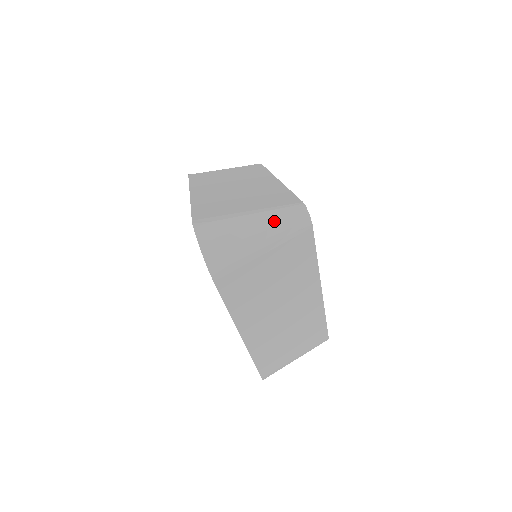
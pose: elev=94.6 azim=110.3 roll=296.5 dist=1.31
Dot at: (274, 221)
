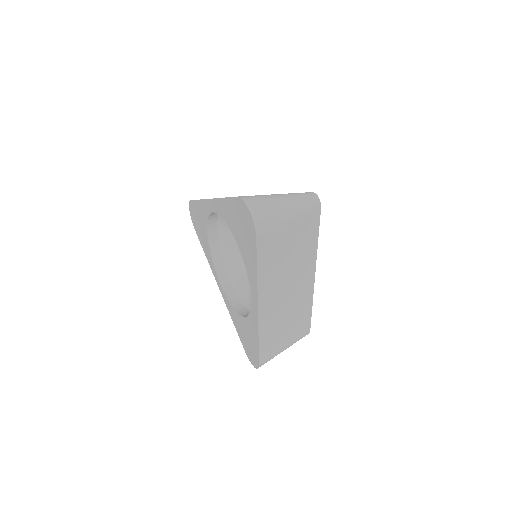
Dot at: (297, 200)
